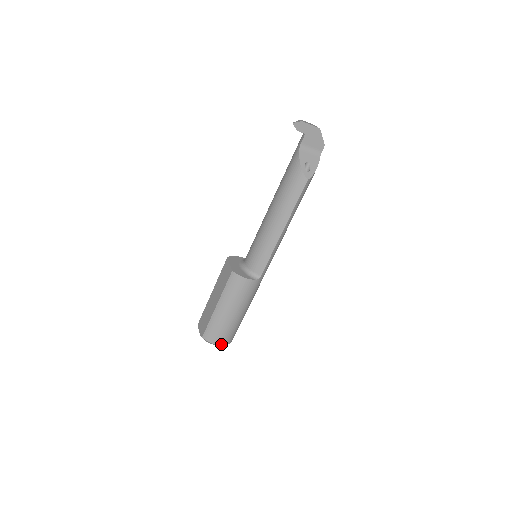
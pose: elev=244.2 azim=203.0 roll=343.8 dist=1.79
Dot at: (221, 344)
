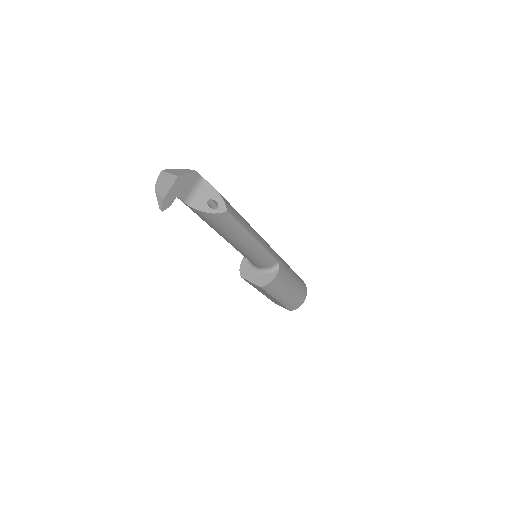
Dot at: occluded
